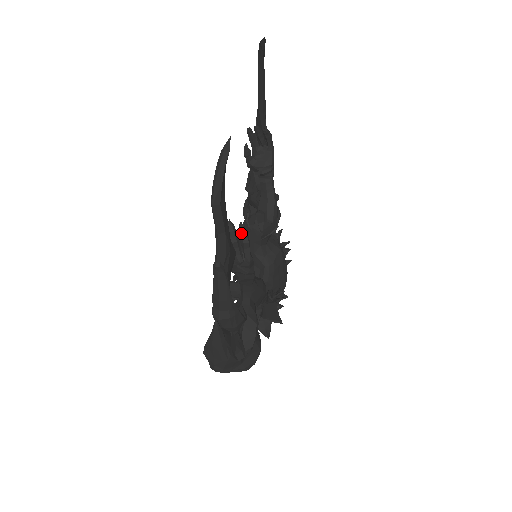
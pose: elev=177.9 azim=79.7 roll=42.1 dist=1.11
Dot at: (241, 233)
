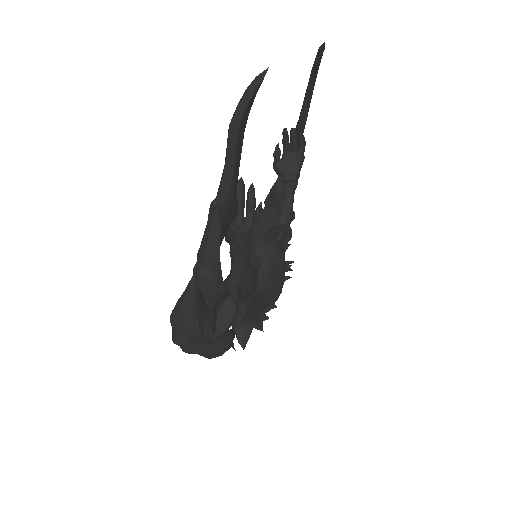
Dot at: (249, 193)
